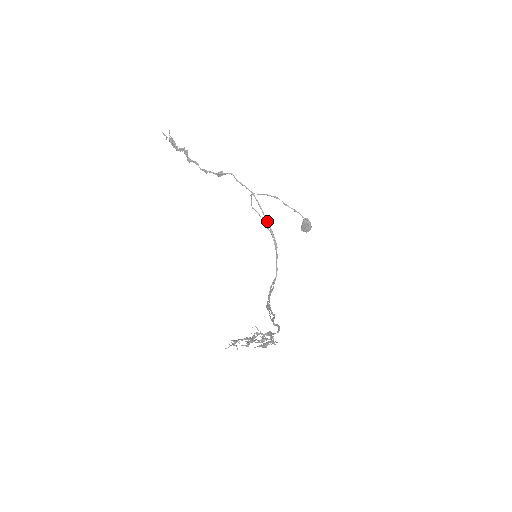
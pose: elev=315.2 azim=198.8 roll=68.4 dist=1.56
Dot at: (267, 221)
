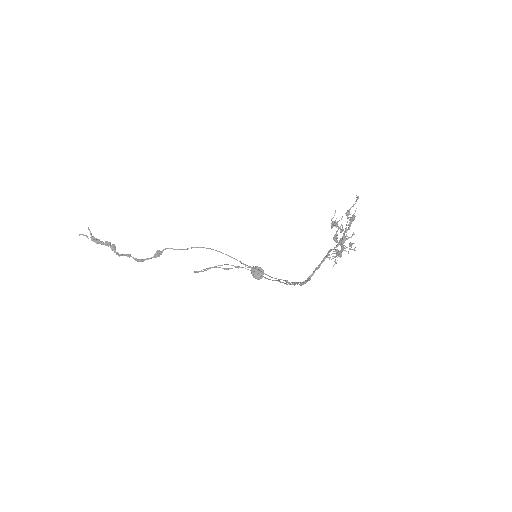
Dot at: (232, 257)
